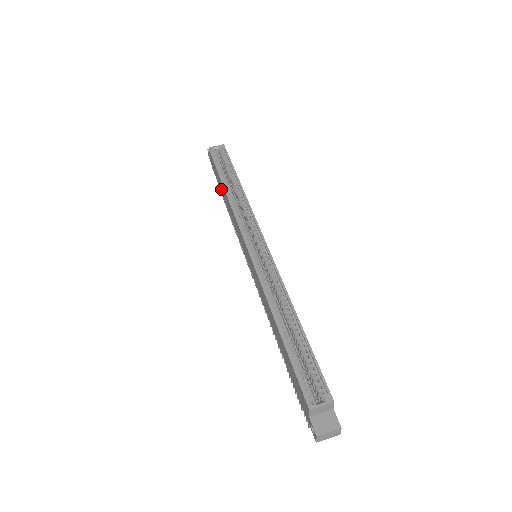
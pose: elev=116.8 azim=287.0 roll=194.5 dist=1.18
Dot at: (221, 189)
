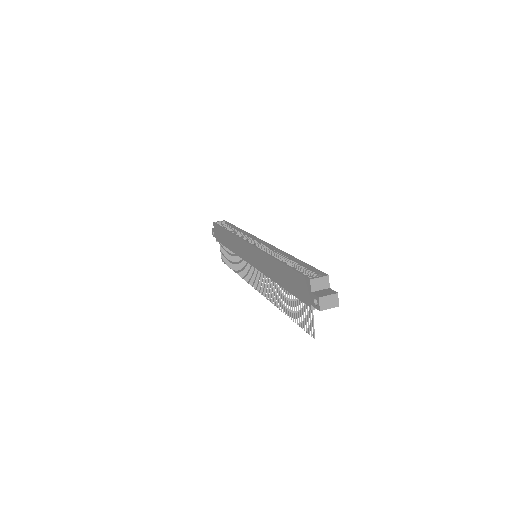
Dot at: (224, 241)
